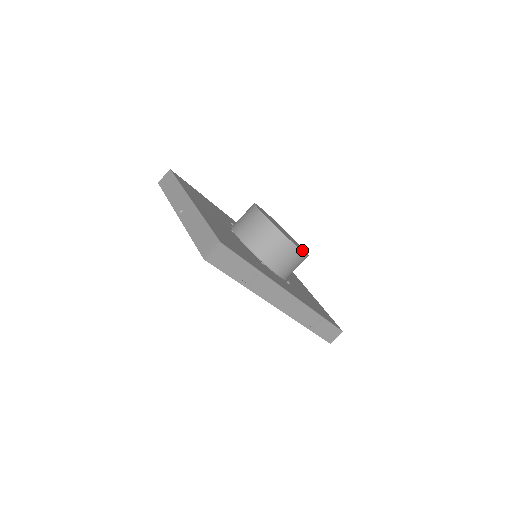
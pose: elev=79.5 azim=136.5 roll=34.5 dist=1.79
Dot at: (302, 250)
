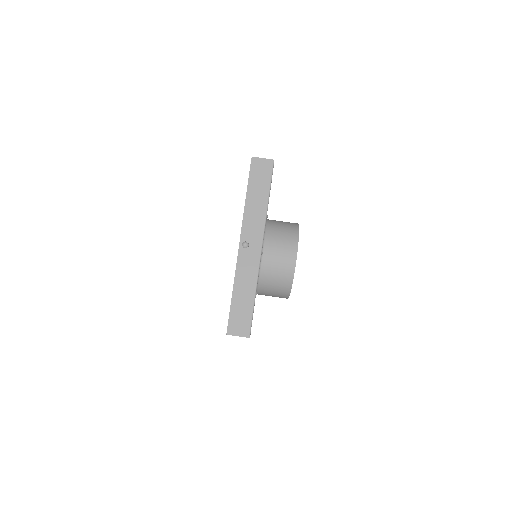
Dot at: occluded
